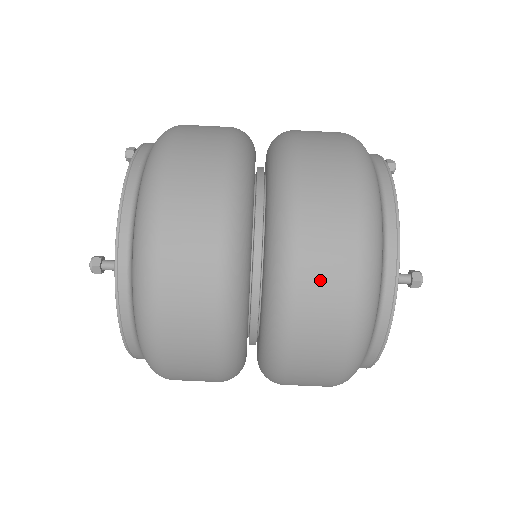
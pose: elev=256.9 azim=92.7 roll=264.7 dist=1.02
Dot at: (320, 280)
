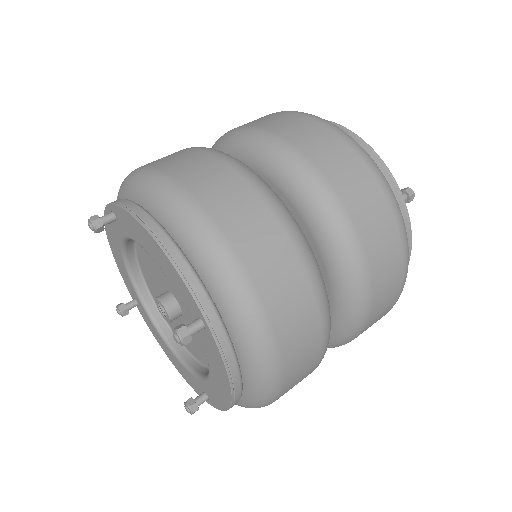
Dot at: (373, 227)
